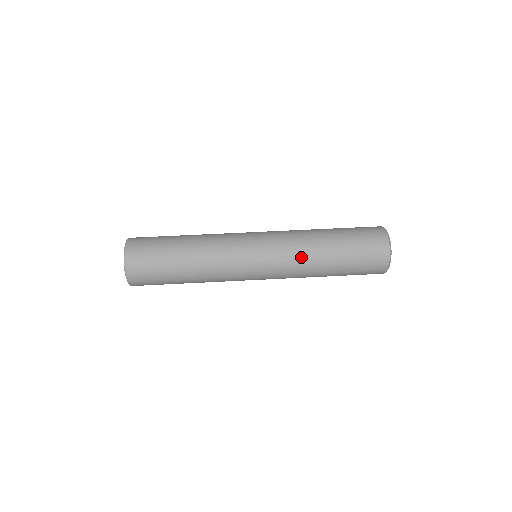
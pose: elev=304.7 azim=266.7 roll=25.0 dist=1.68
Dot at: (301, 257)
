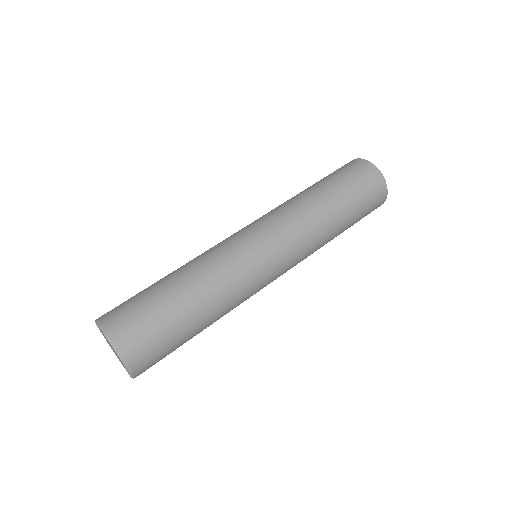
Dot at: (316, 242)
